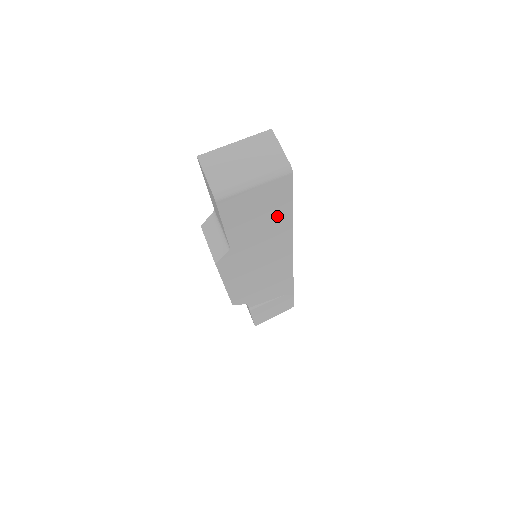
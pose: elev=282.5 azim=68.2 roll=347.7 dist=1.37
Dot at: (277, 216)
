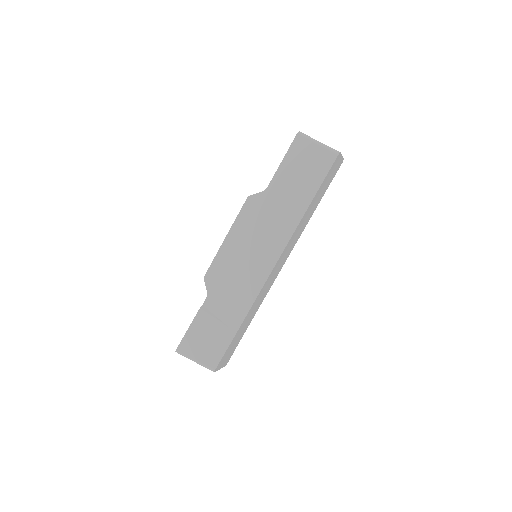
Dot at: (306, 189)
